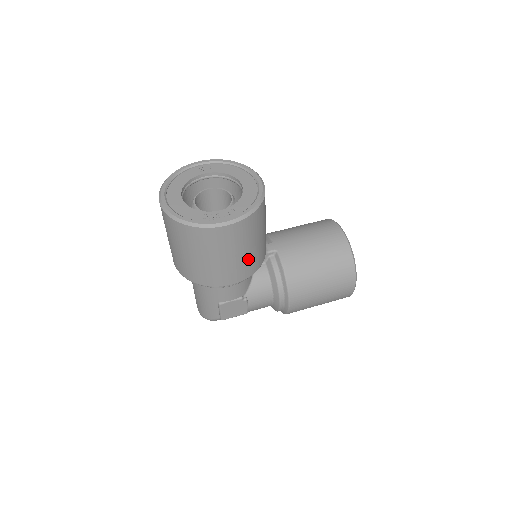
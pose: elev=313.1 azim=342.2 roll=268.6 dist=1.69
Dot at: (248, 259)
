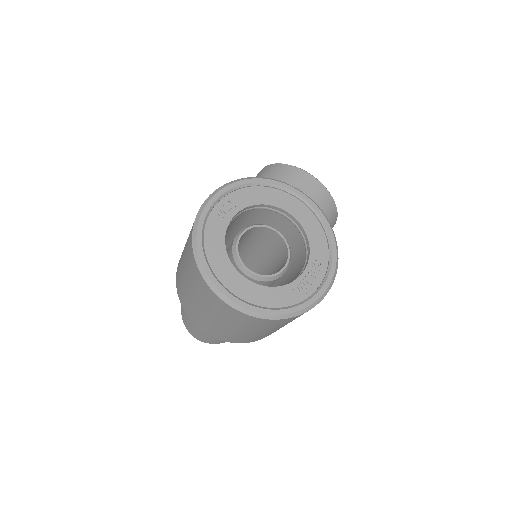
Dot at: occluded
